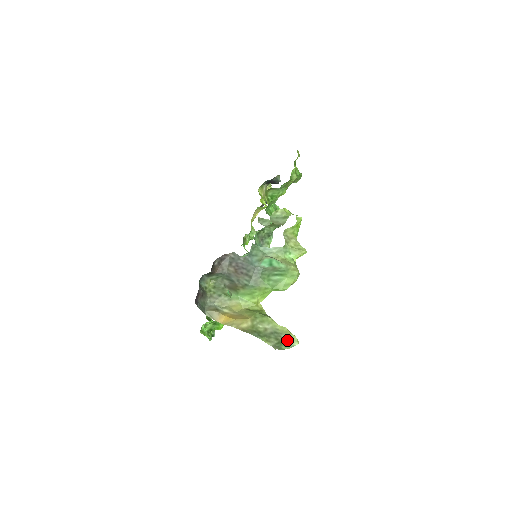
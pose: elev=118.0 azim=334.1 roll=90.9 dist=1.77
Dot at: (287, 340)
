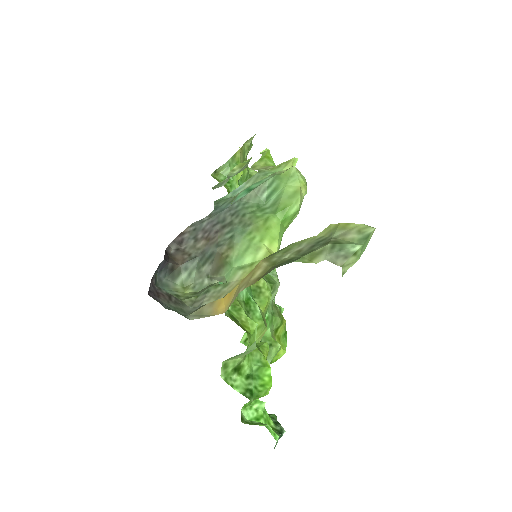
Dot at: (348, 236)
